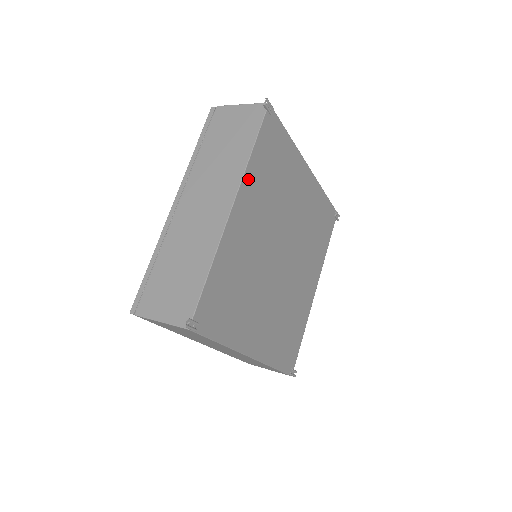
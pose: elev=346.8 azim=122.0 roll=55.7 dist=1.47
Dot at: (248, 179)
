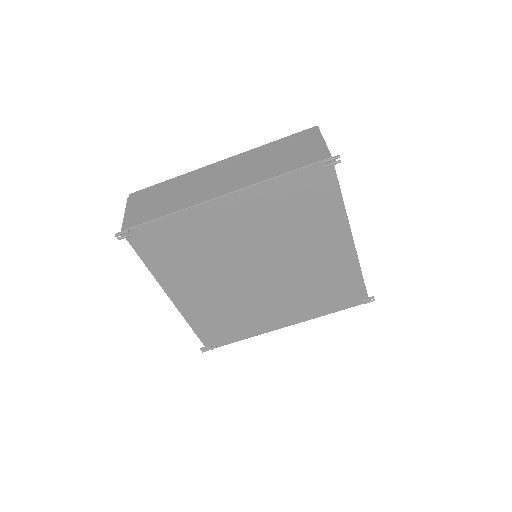
Dot at: (164, 279)
